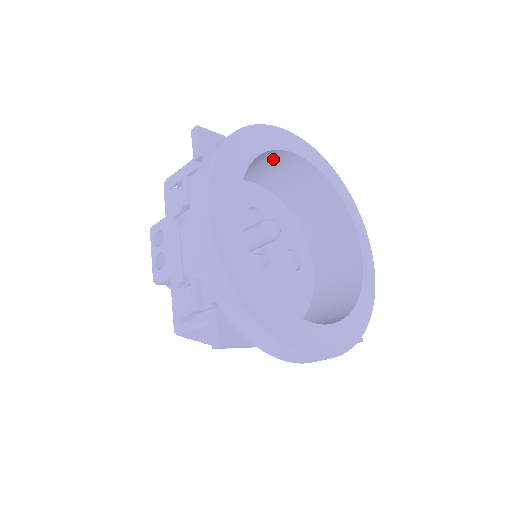
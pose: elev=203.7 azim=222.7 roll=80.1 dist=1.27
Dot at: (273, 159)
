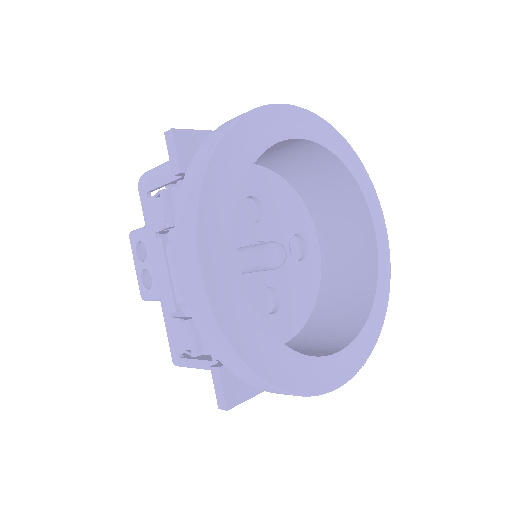
Dot at: (271, 146)
